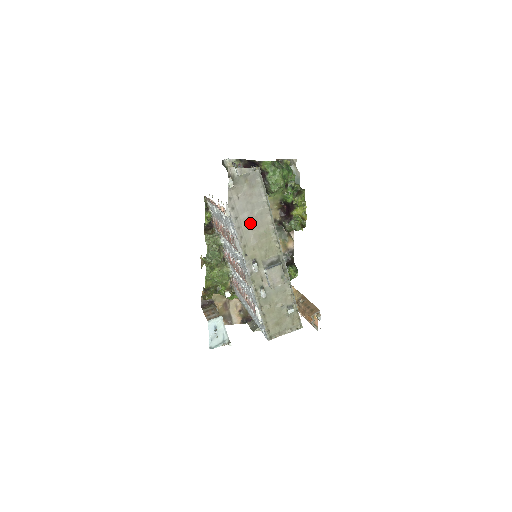
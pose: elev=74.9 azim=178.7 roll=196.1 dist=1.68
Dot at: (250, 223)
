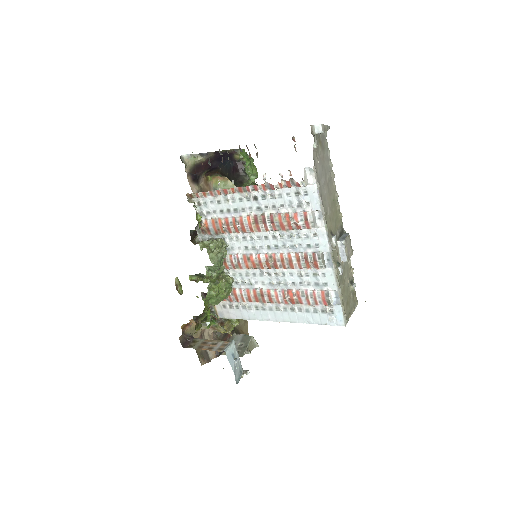
Dot at: (326, 190)
